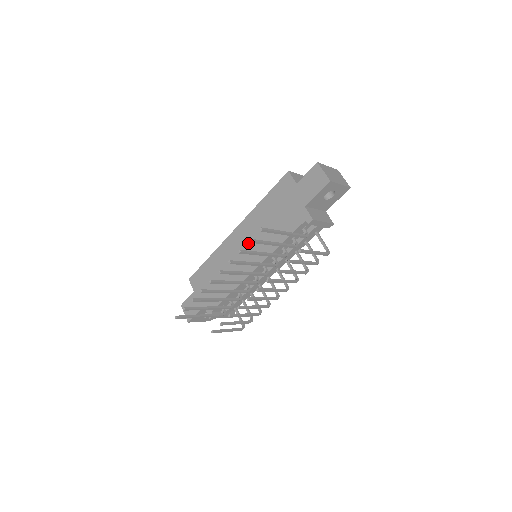
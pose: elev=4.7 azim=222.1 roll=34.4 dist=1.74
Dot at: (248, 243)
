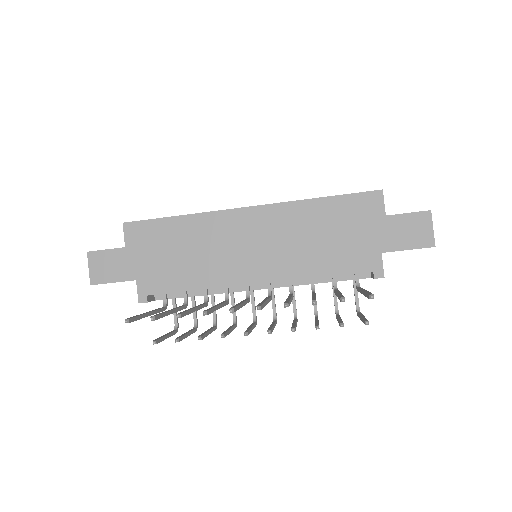
Dot at: (265, 241)
